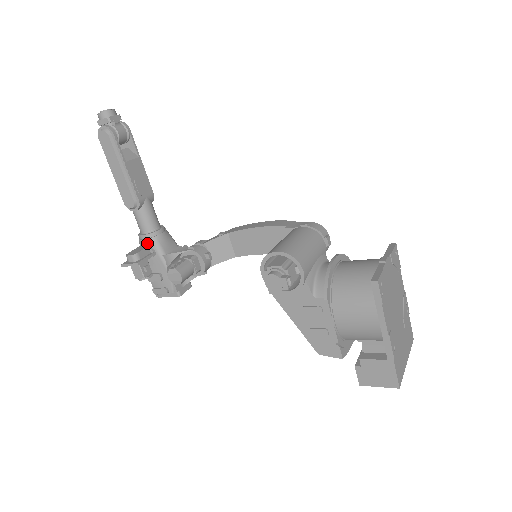
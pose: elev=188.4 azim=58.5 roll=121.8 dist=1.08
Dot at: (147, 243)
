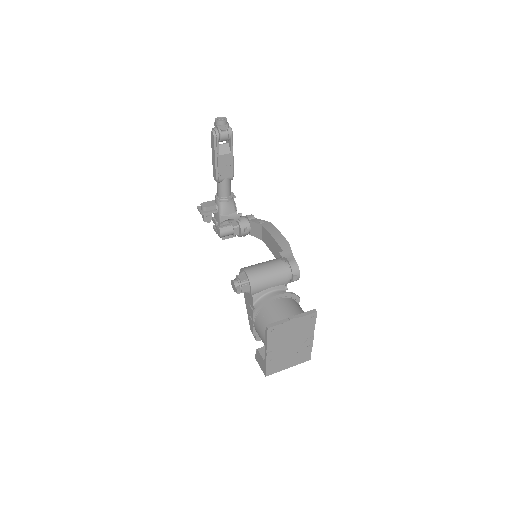
Dot at: (216, 202)
